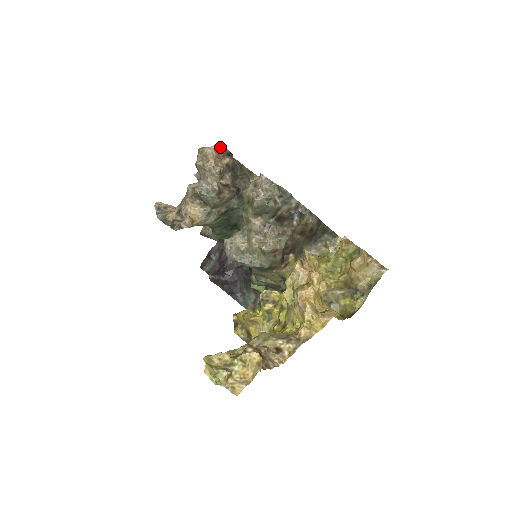
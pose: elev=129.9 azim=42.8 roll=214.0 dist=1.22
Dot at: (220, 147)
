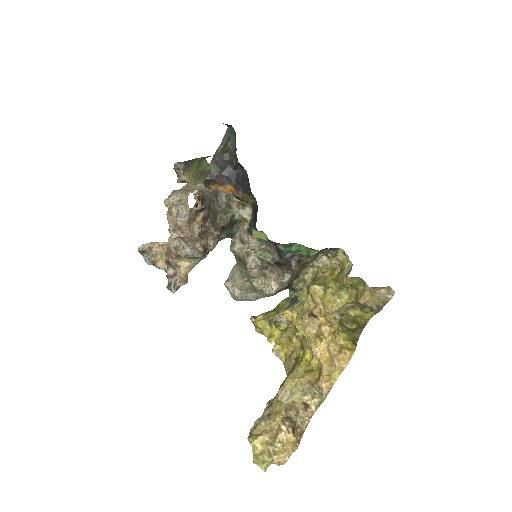
Dot at: (190, 213)
